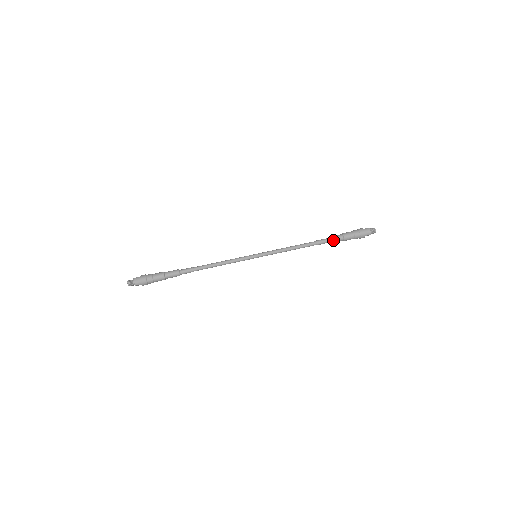
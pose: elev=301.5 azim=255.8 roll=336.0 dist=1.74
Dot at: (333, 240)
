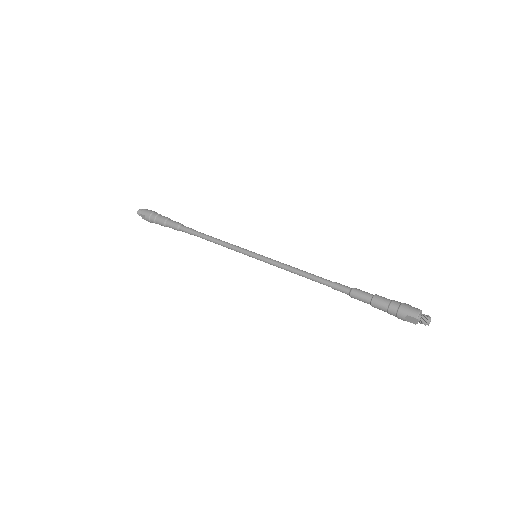
Dot at: (356, 292)
